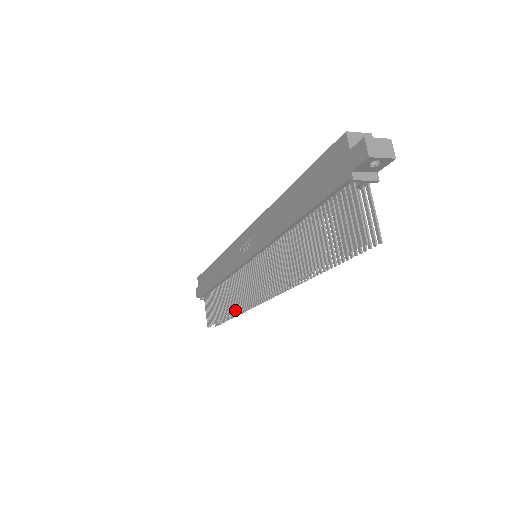
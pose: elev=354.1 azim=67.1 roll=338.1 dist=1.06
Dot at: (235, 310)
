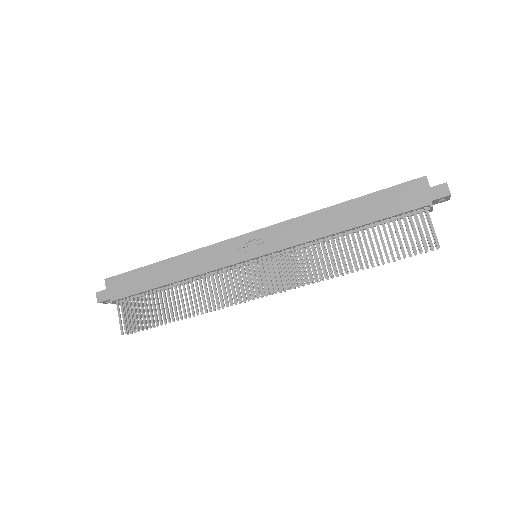
Dot at: (209, 308)
